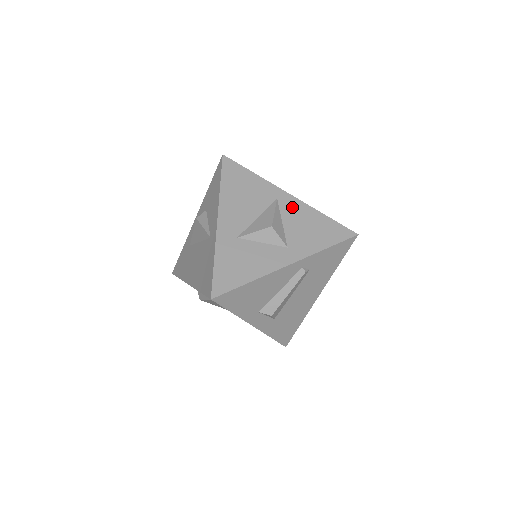
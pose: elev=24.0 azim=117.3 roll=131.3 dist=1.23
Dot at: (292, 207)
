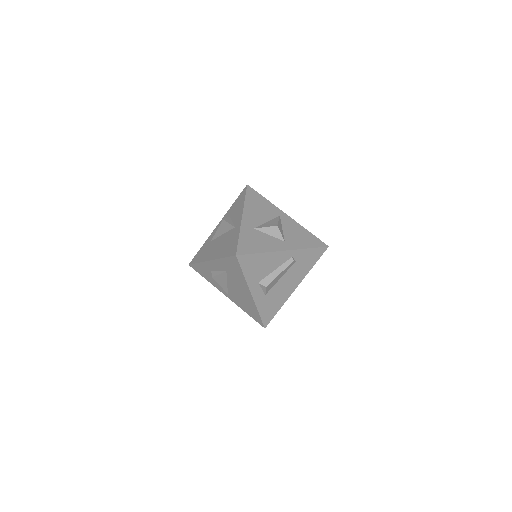
Dot at: (289, 222)
